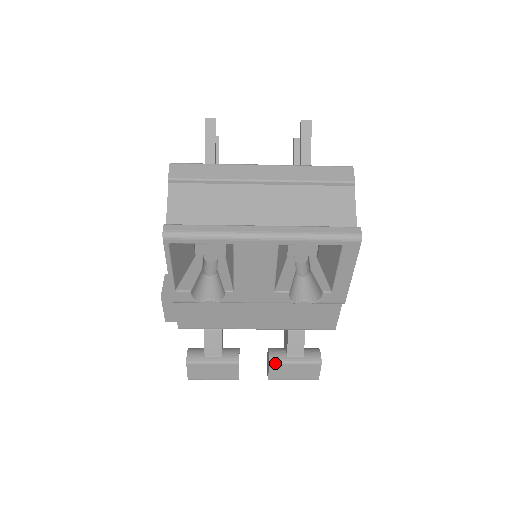
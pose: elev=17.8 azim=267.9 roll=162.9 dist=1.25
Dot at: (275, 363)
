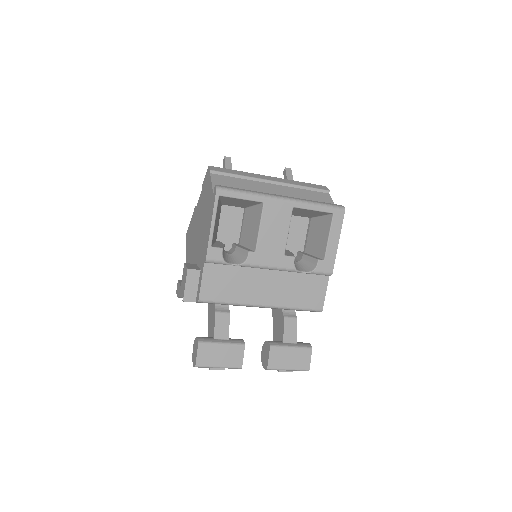
Dot at: (275, 346)
